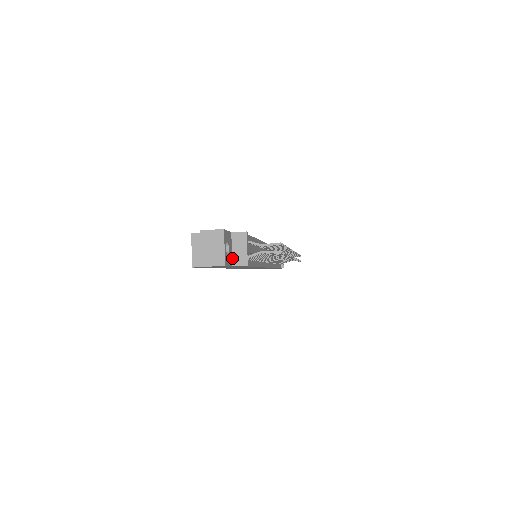
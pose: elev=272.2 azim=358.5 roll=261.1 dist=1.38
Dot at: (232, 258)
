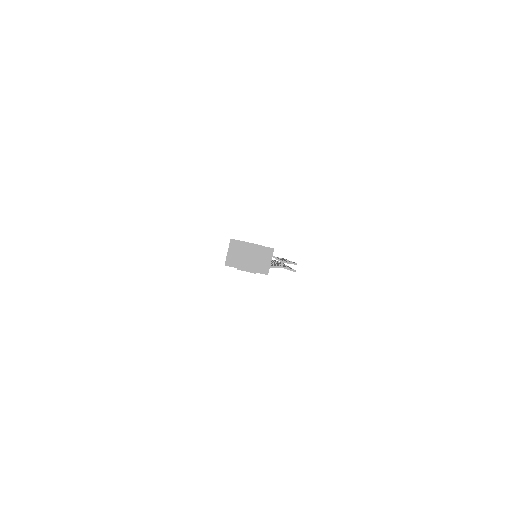
Dot at: (257, 266)
